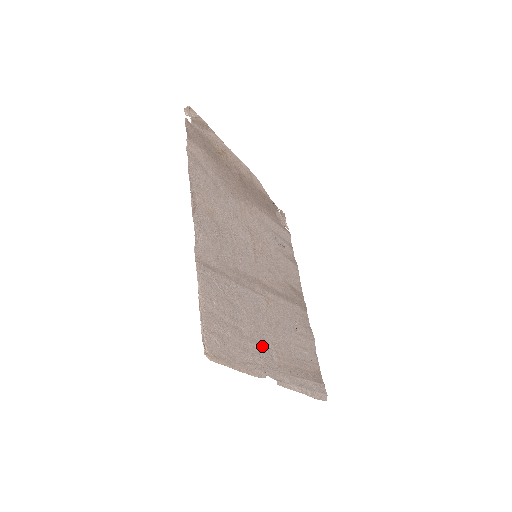
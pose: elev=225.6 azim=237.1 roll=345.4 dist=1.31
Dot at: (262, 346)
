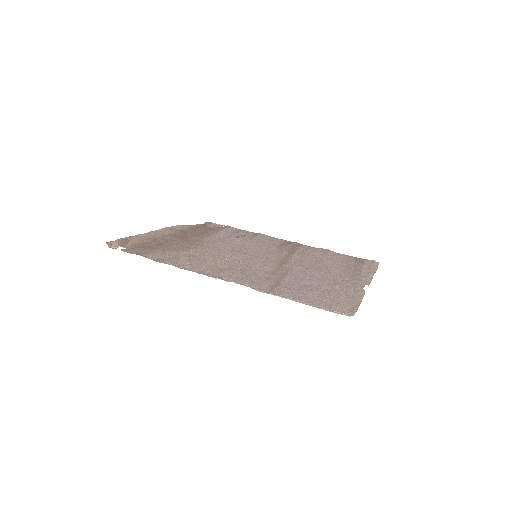
Dot at: (338, 282)
